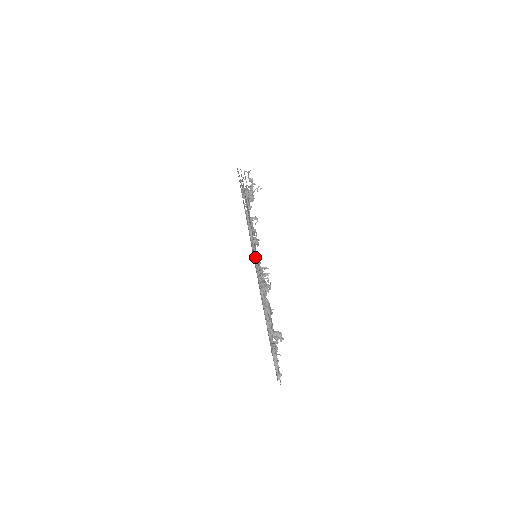
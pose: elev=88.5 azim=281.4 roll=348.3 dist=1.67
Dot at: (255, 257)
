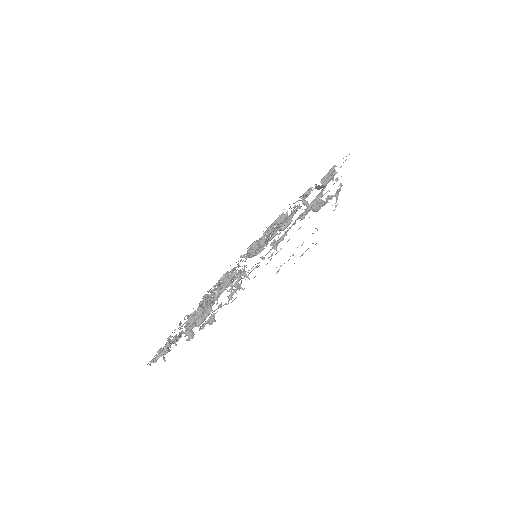
Dot at: occluded
